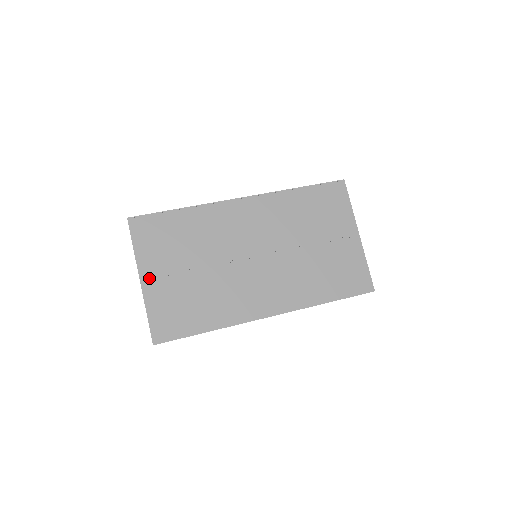
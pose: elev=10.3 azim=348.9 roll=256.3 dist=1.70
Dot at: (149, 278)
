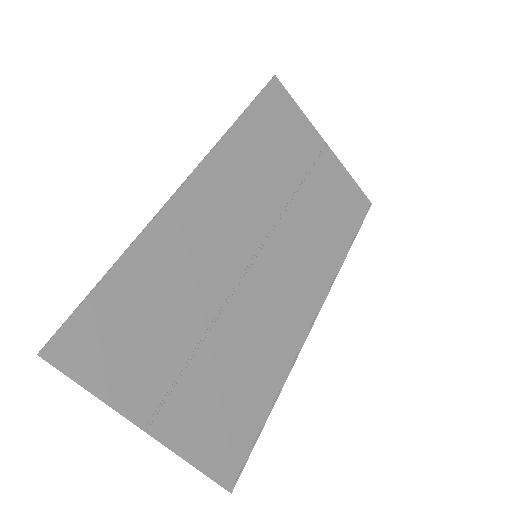
Dot at: (155, 415)
